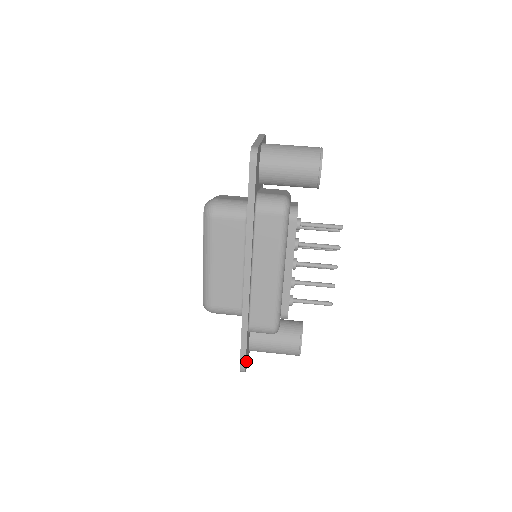
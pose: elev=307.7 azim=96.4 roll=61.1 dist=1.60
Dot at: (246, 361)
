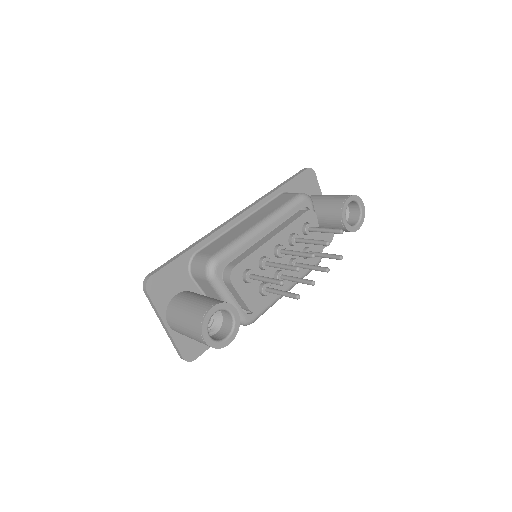
Dot at: (158, 281)
